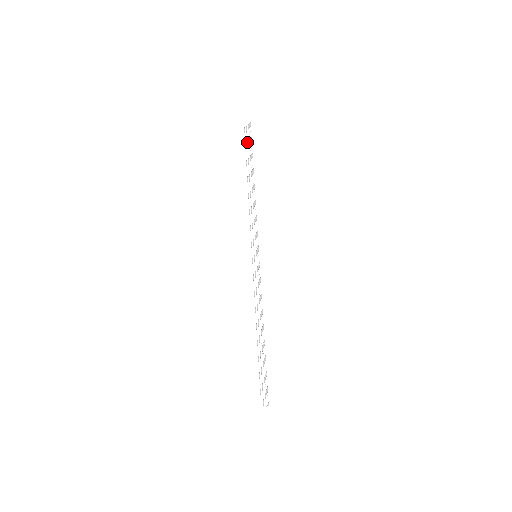
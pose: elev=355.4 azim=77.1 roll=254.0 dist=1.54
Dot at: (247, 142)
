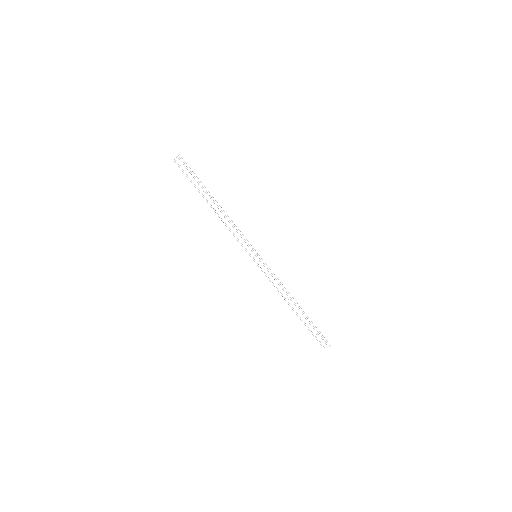
Dot at: occluded
